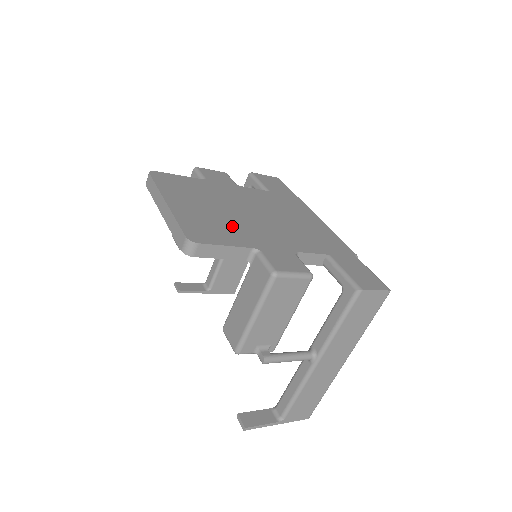
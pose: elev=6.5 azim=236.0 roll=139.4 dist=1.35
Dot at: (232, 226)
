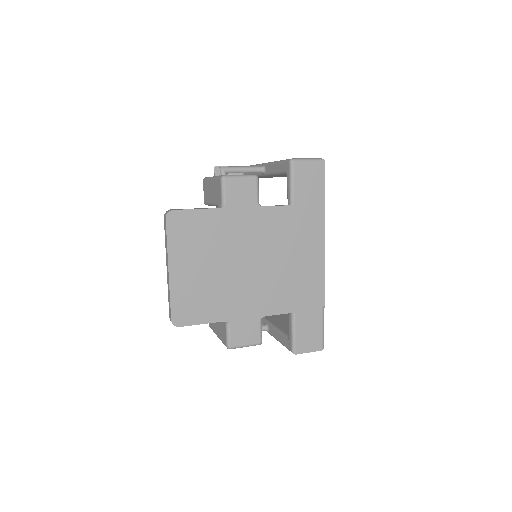
Dot at: (218, 293)
